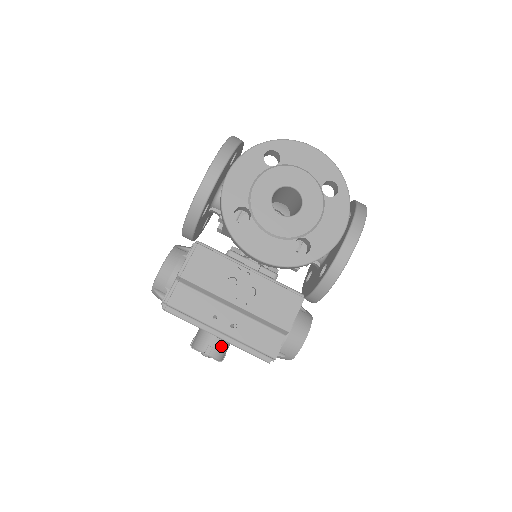
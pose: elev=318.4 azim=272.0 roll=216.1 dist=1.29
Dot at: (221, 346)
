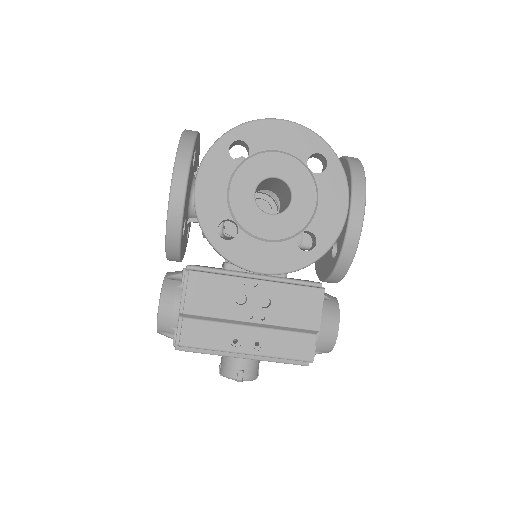
Dot at: (252, 365)
